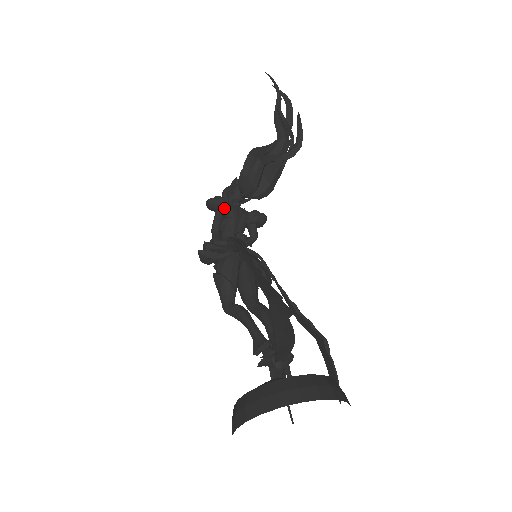
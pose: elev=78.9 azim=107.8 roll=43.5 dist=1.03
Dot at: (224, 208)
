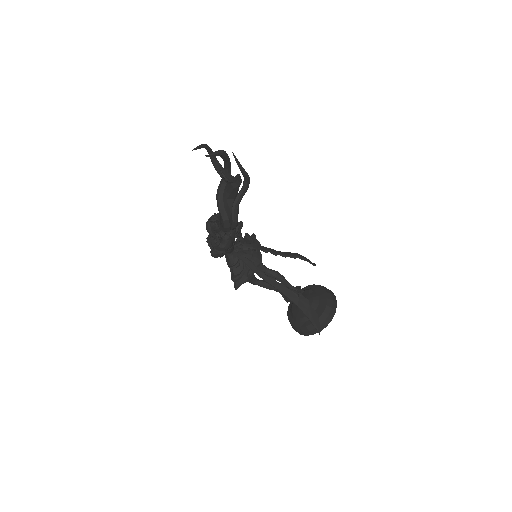
Dot at: (225, 252)
